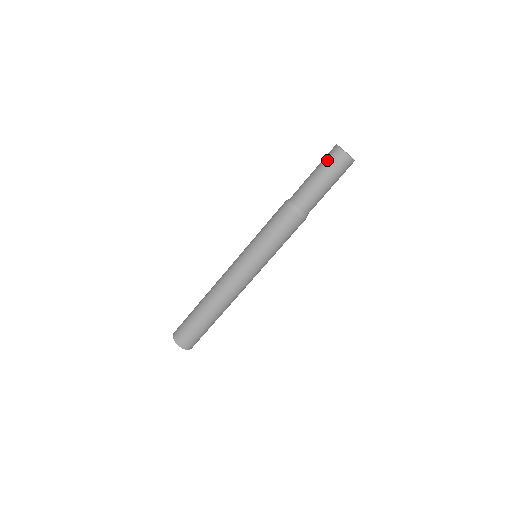
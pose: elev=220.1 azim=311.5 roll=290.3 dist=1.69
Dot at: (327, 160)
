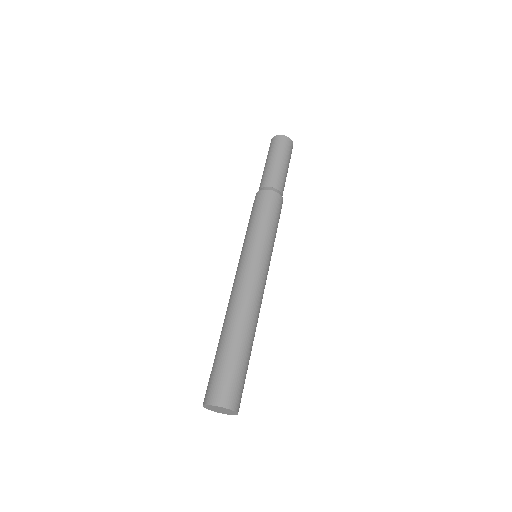
Dot at: (269, 150)
